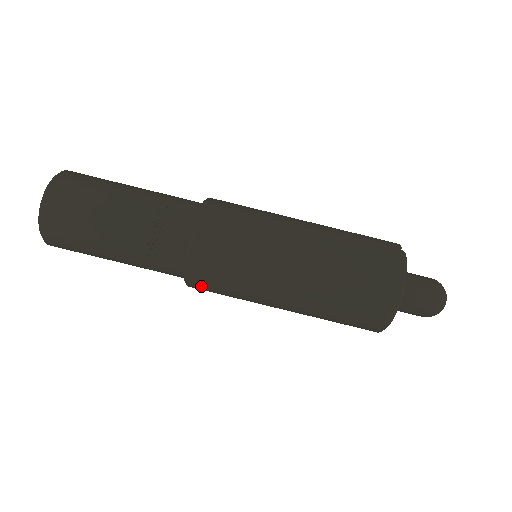
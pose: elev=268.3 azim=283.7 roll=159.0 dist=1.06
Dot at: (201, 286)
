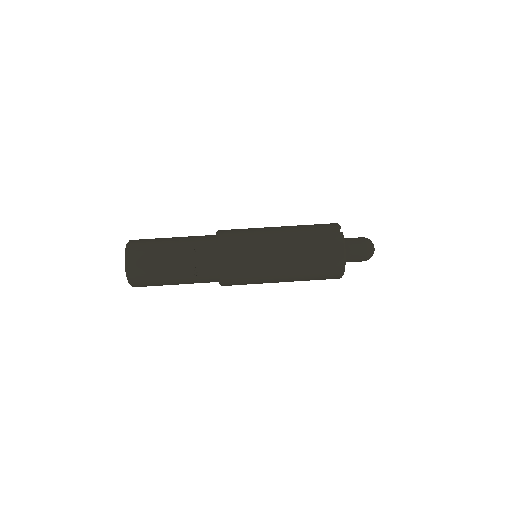
Dot at: (230, 285)
